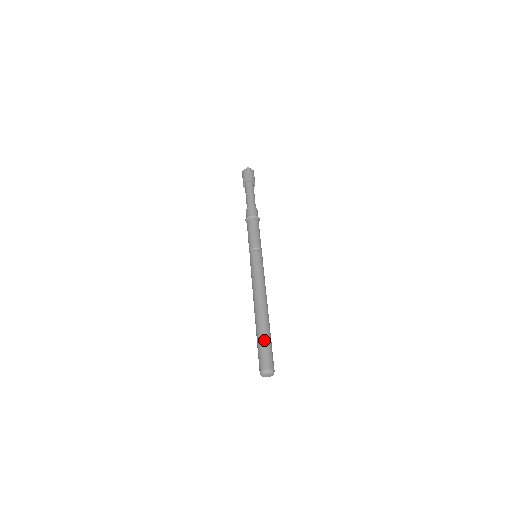
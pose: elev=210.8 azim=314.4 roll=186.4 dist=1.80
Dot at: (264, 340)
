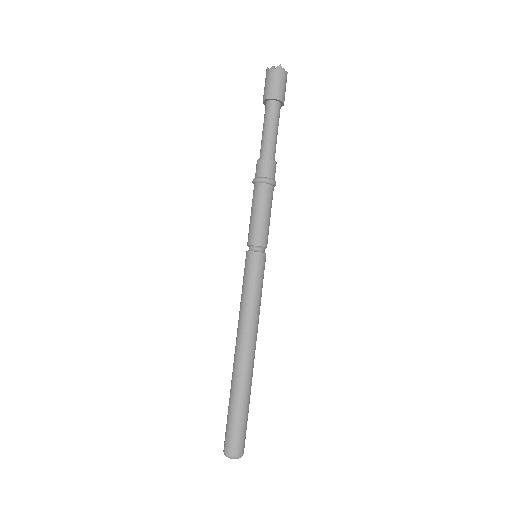
Dot at: (240, 411)
